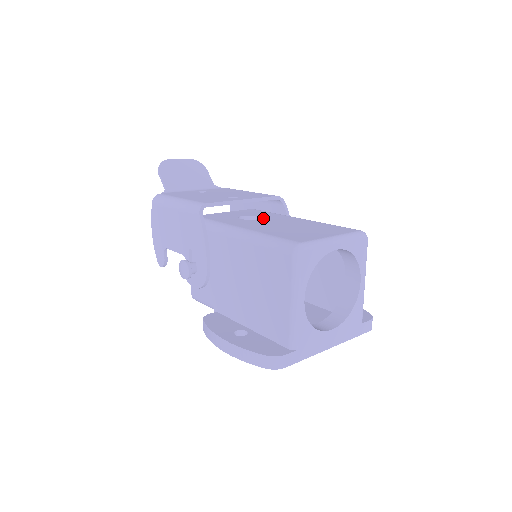
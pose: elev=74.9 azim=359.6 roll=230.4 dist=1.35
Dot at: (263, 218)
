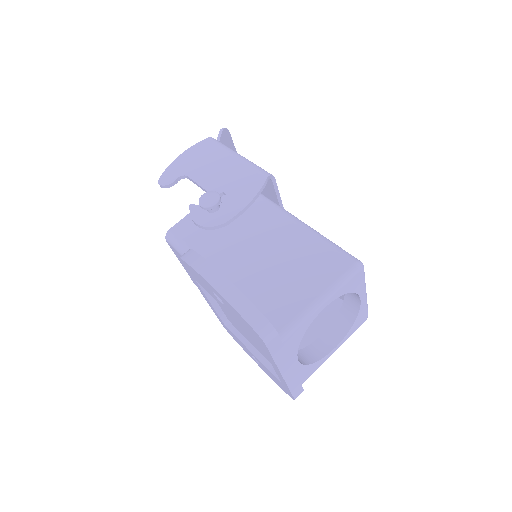
Dot at: occluded
